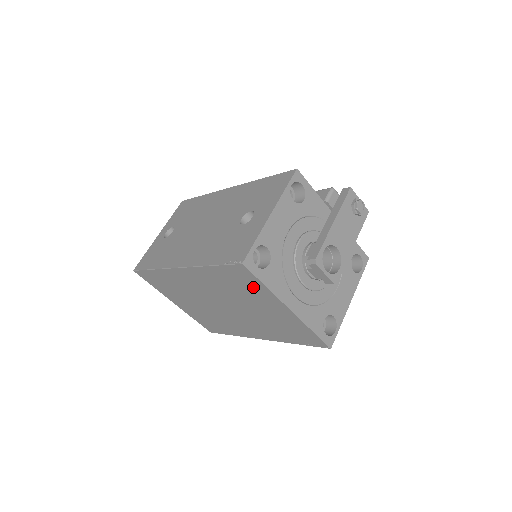
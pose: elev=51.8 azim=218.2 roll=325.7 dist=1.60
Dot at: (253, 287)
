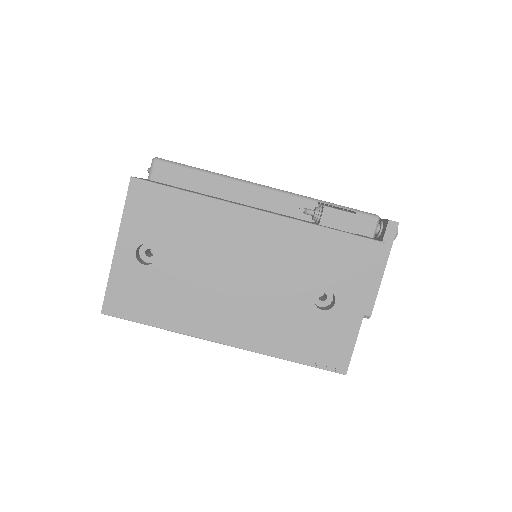
Dot at: occluded
